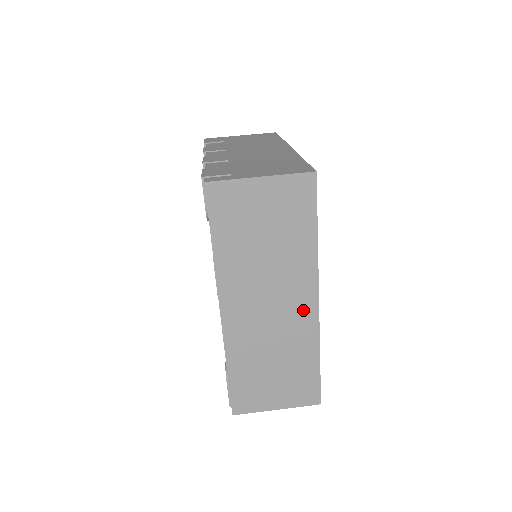
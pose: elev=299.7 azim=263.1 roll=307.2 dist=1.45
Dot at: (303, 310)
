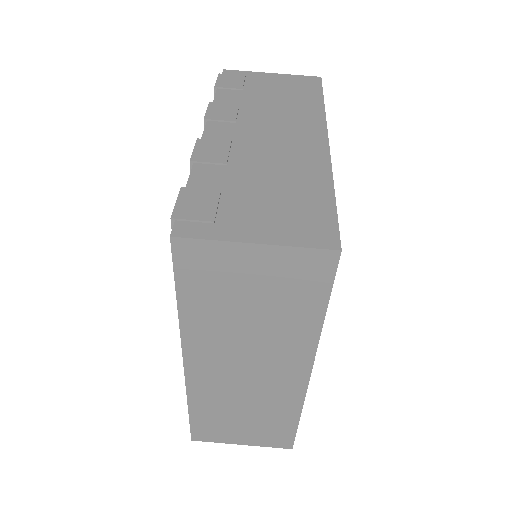
Dot at: (288, 379)
